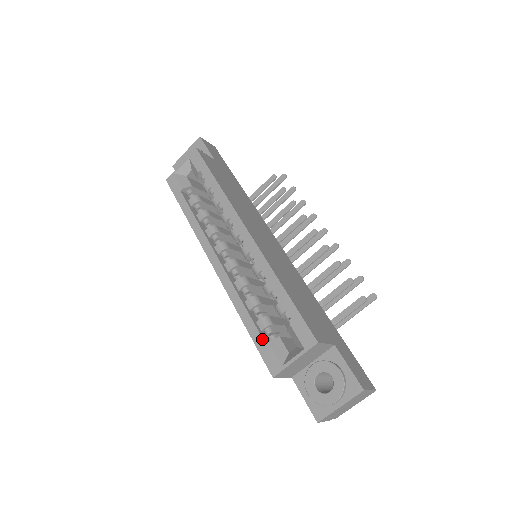
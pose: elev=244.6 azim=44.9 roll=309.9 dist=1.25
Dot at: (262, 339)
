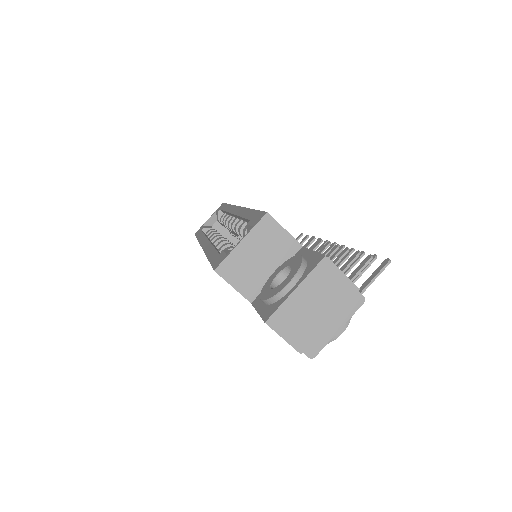
Dot at: (218, 253)
